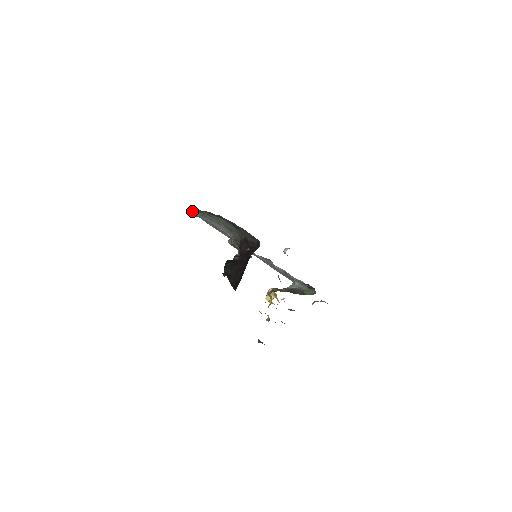
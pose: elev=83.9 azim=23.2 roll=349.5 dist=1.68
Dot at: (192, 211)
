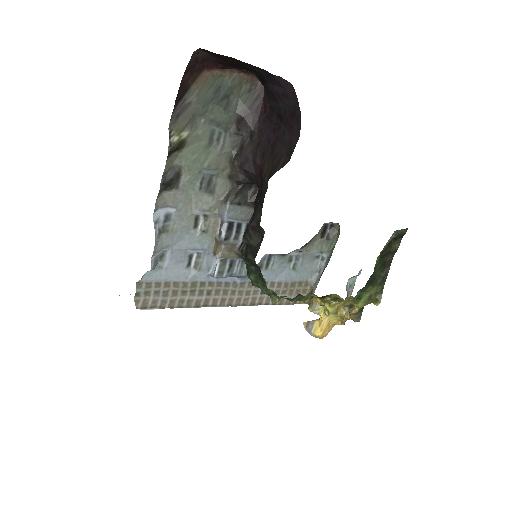
Dot at: (135, 302)
